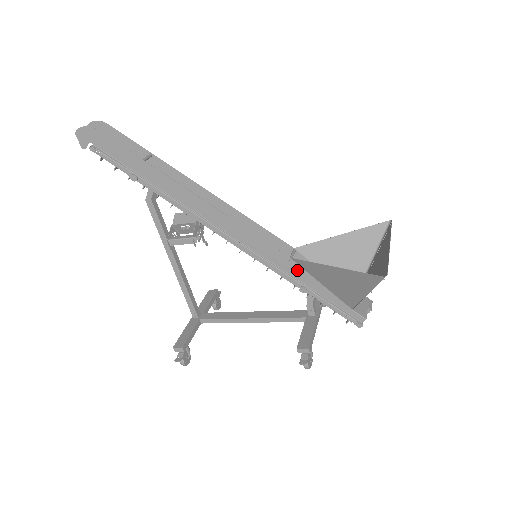
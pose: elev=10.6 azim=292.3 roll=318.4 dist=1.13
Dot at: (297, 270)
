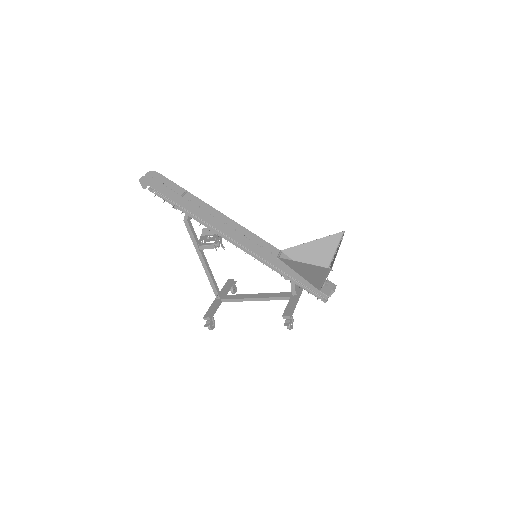
Dot at: (282, 265)
